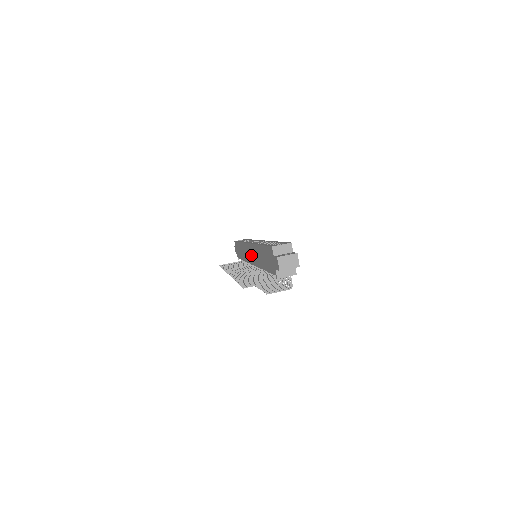
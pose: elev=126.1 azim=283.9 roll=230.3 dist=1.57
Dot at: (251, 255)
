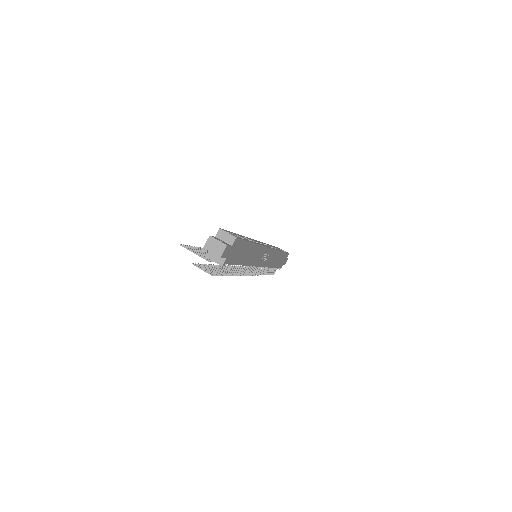
Dot at: occluded
